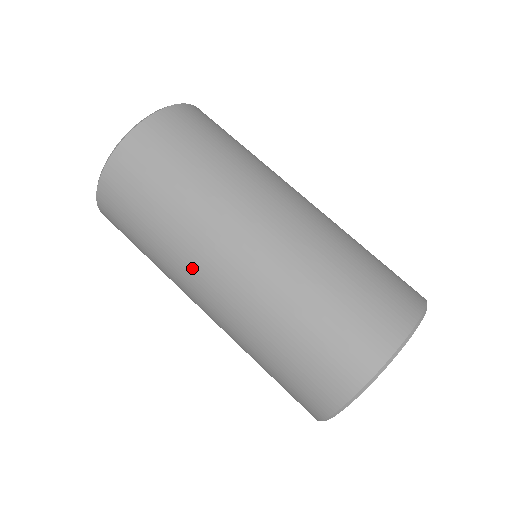
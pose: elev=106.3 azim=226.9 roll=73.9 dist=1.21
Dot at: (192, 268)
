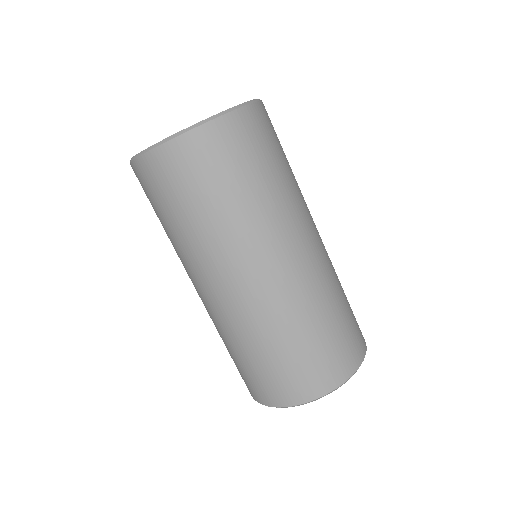
Dot at: occluded
